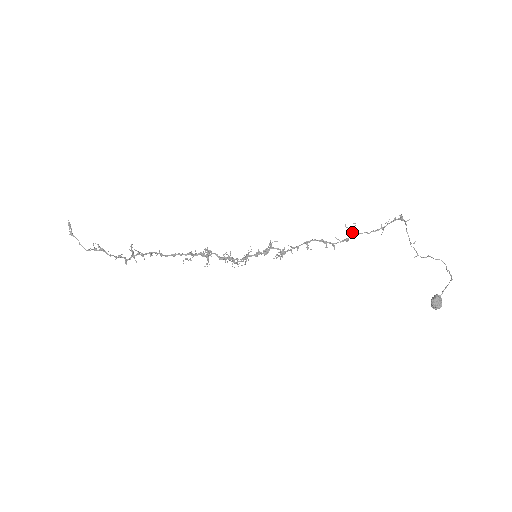
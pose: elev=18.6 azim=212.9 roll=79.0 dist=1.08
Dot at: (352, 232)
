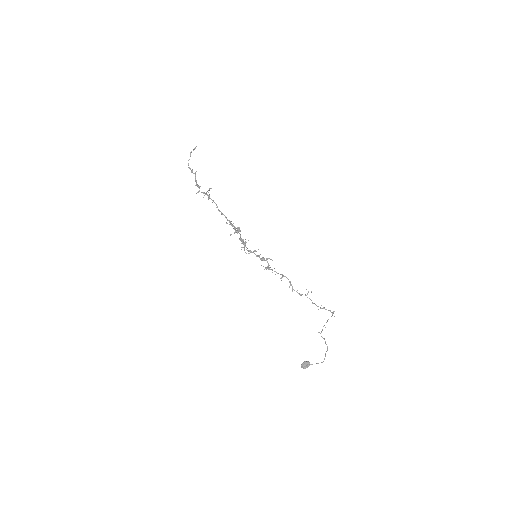
Dot at: (307, 294)
